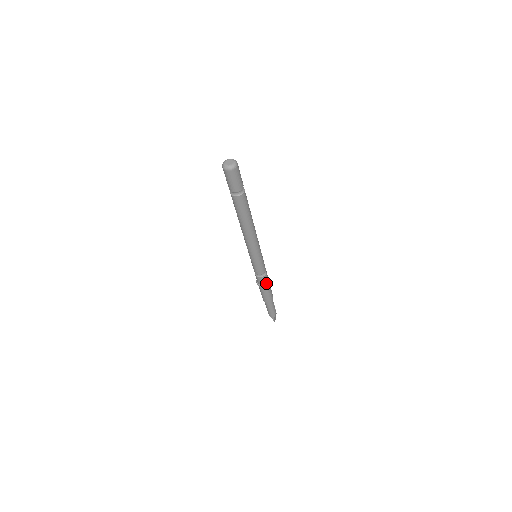
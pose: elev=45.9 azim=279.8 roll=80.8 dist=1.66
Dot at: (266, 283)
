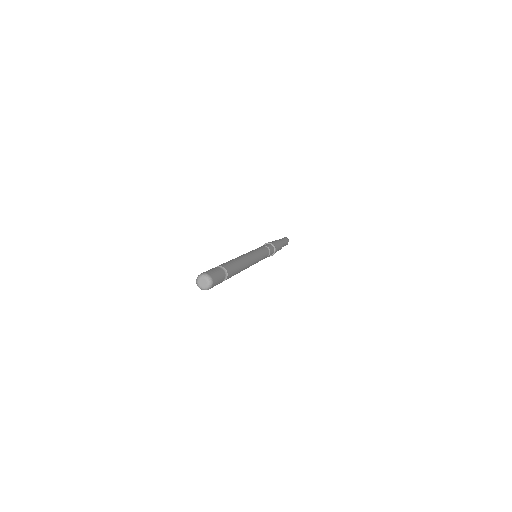
Dot at: (272, 253)
